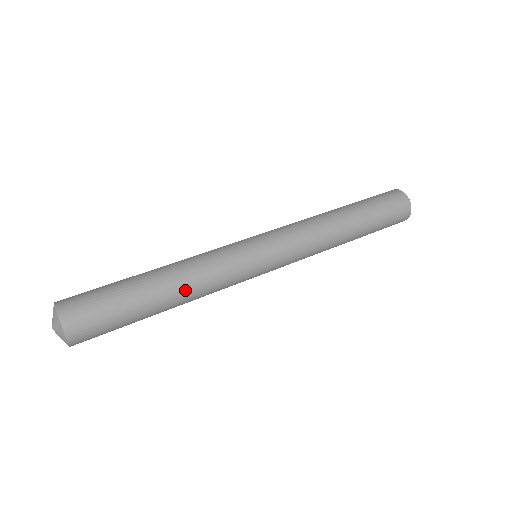
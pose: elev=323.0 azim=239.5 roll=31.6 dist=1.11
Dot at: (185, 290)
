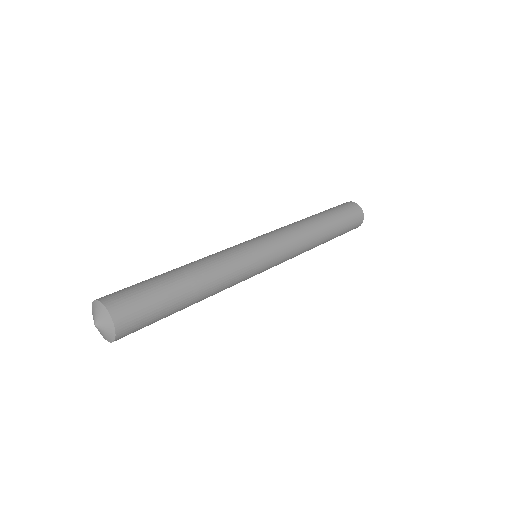
Dot at: (206, 272)
